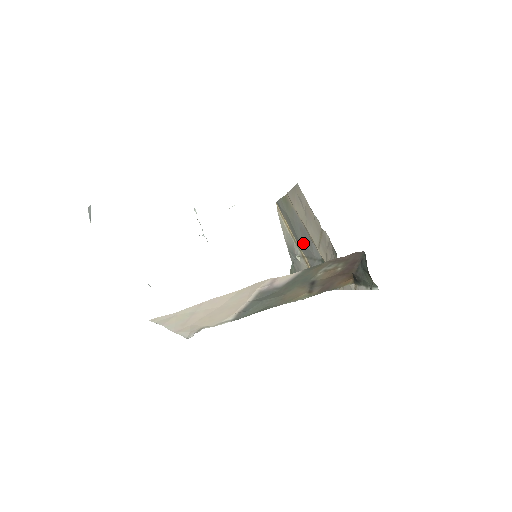
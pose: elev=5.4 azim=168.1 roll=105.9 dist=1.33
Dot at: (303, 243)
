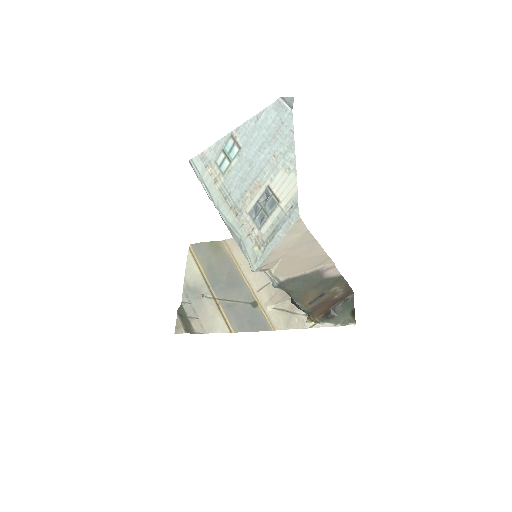
Dot at: (226, 285)
